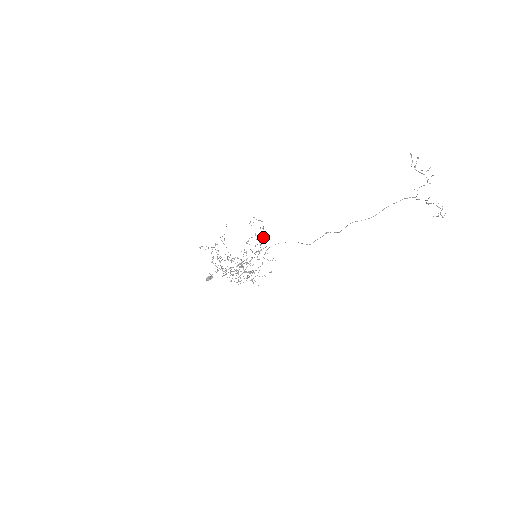
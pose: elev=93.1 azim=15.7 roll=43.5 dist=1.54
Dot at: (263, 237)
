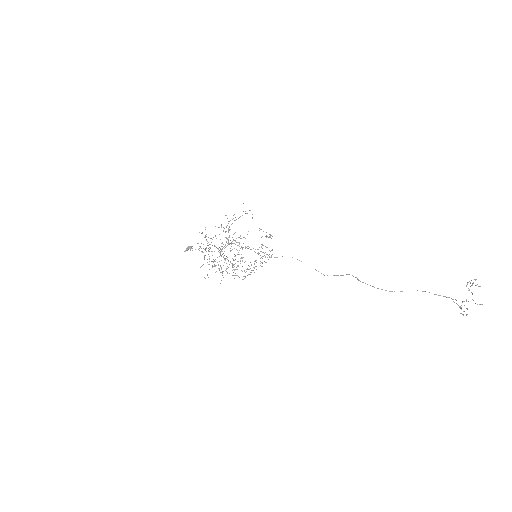
Dot at: occluded
